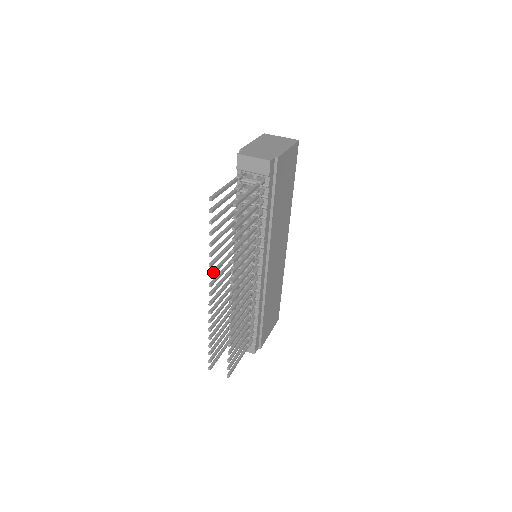
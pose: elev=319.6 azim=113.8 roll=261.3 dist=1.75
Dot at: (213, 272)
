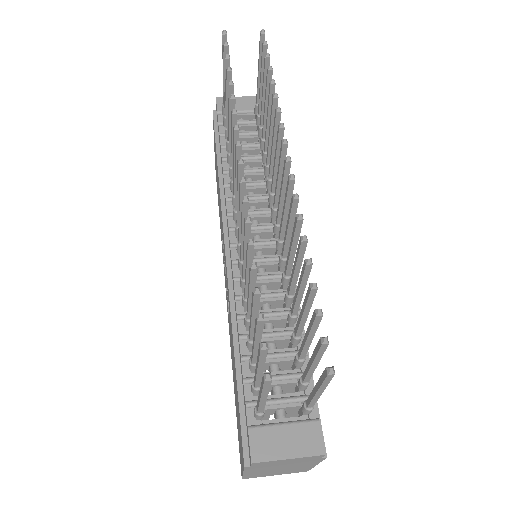
Dot at: (237, 132)
